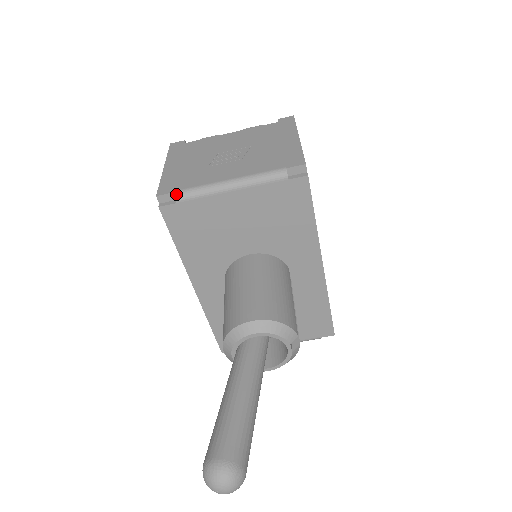
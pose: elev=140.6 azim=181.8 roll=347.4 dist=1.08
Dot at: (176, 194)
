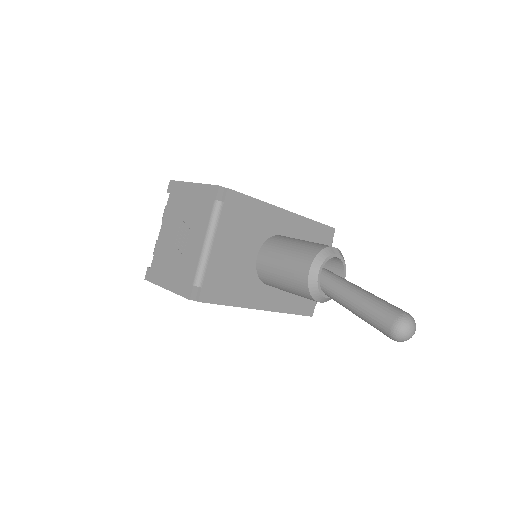
Dot at: (195, 285)
